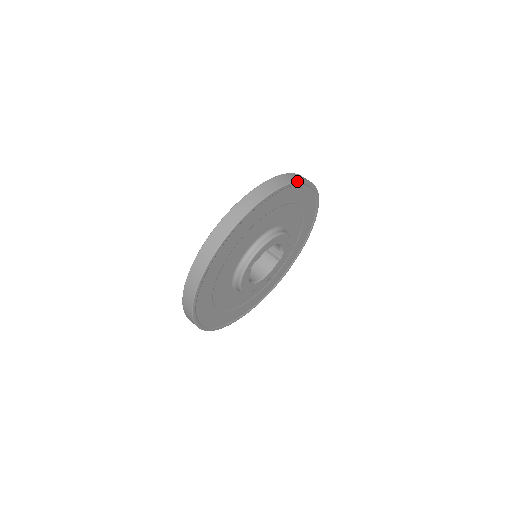
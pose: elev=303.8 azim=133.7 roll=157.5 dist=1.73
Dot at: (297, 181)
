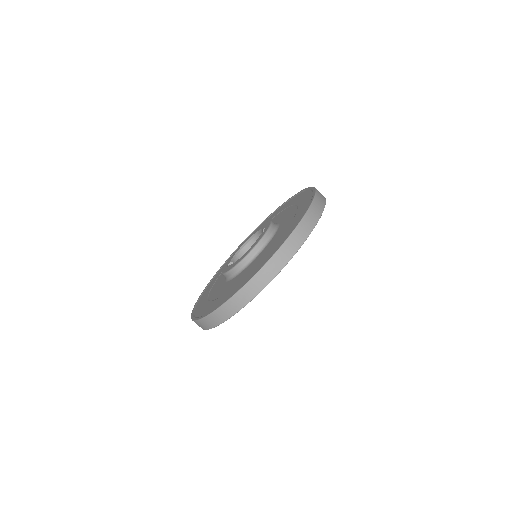
Dot at: occluded
